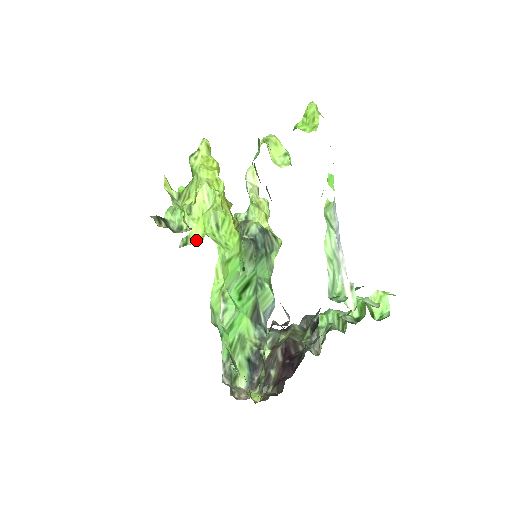
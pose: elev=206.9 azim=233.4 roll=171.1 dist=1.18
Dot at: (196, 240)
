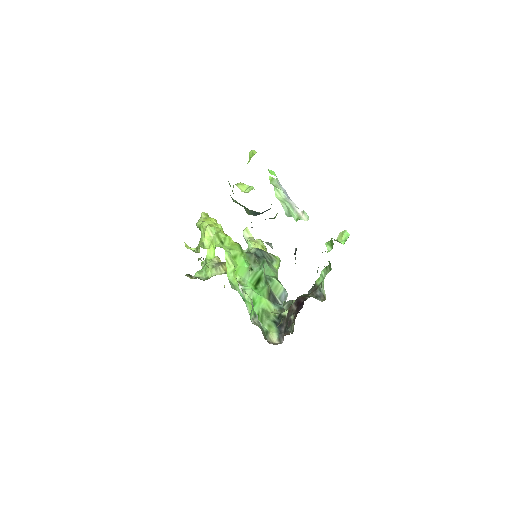
Dot at: (211, 258)
